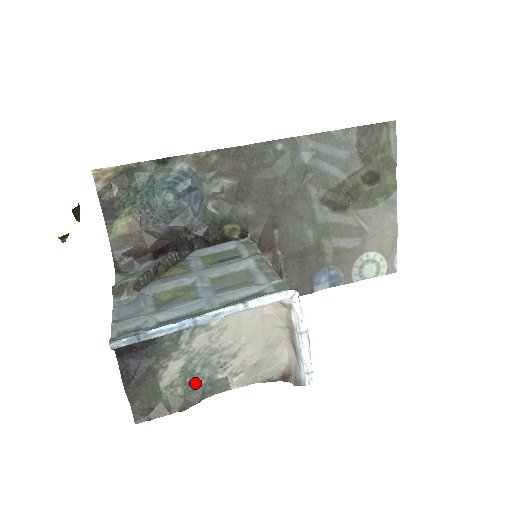
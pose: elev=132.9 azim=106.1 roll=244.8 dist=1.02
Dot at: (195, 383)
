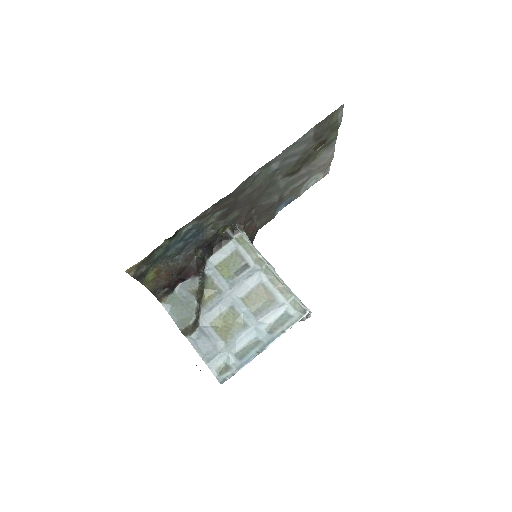
Dot at: occluded
